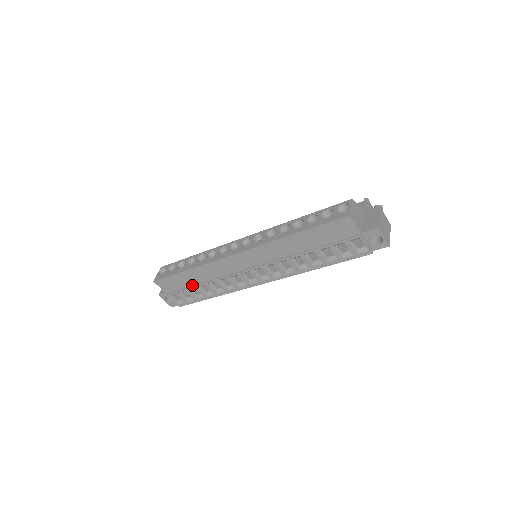
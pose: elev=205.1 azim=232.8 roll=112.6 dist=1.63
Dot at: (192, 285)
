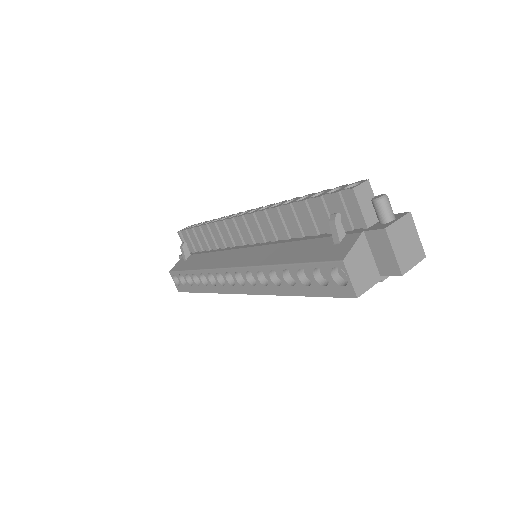
Dot at: occluded
